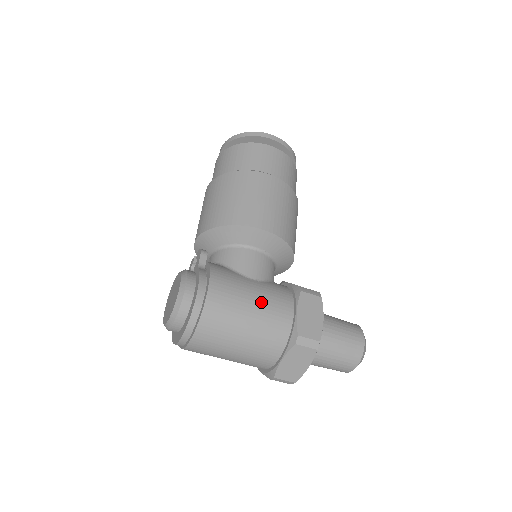
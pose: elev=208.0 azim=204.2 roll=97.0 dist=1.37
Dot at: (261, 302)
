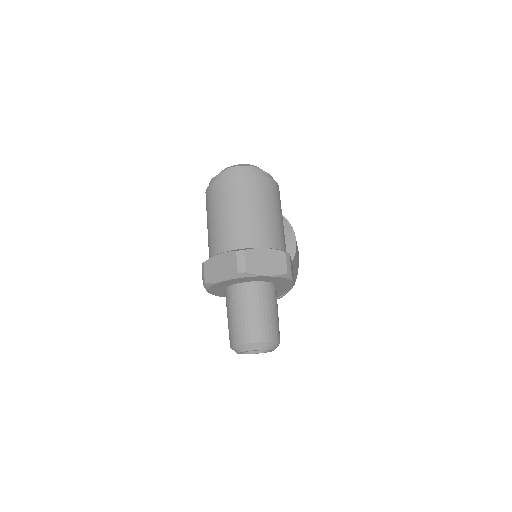
Dot at: occluded
